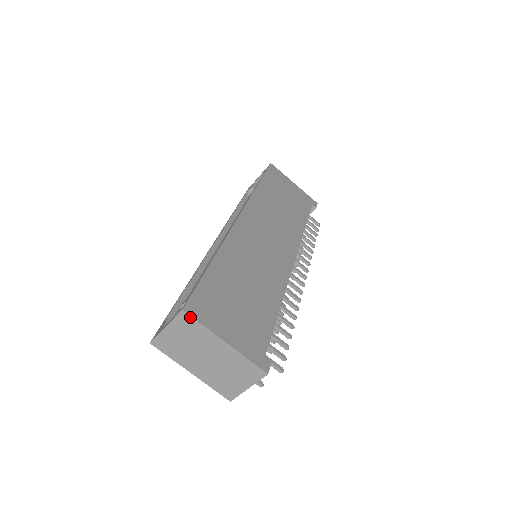
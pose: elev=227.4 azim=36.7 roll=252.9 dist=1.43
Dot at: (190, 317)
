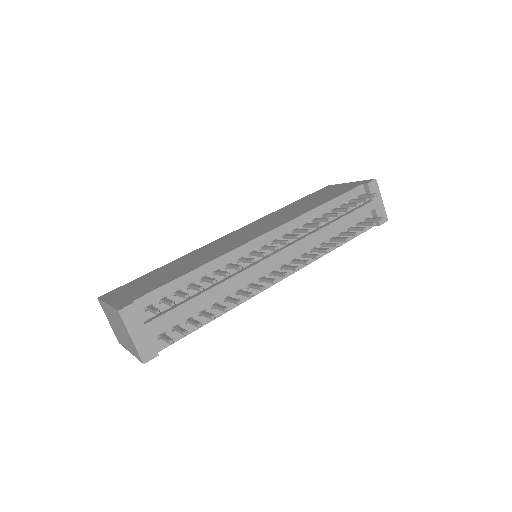
Dot at: (100, 300)
